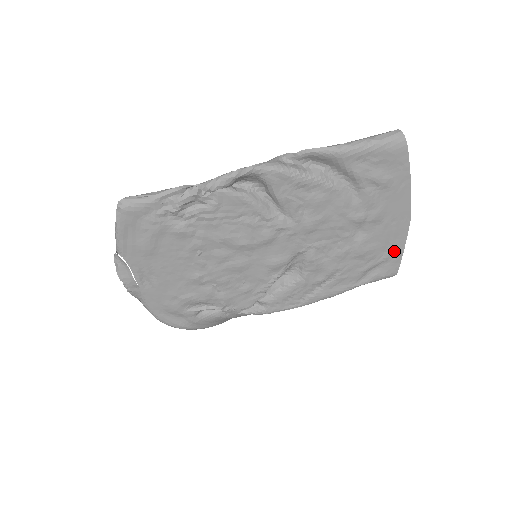
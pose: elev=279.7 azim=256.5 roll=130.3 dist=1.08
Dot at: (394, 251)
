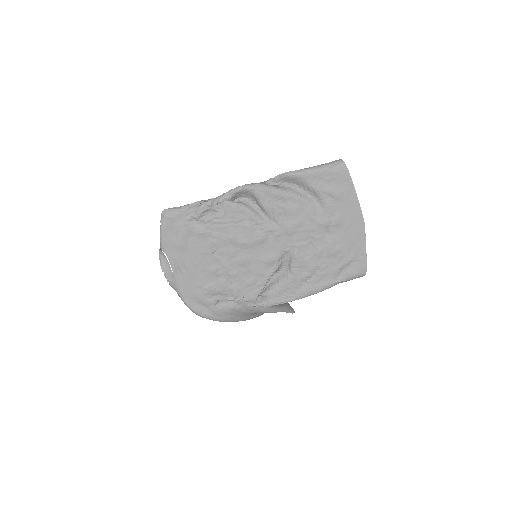
Dot at: (359, 251)
